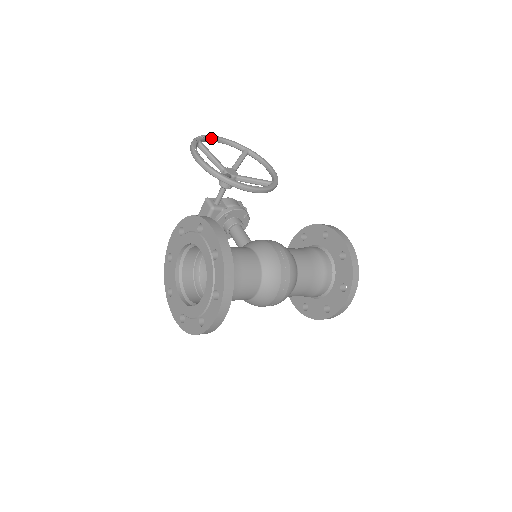
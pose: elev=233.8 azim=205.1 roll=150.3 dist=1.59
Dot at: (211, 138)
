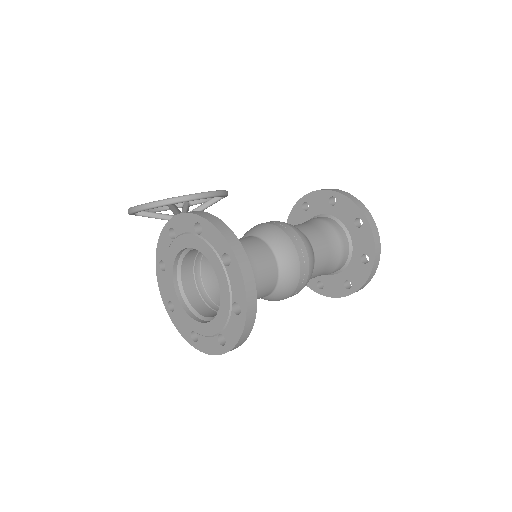
Dot at: occluded
